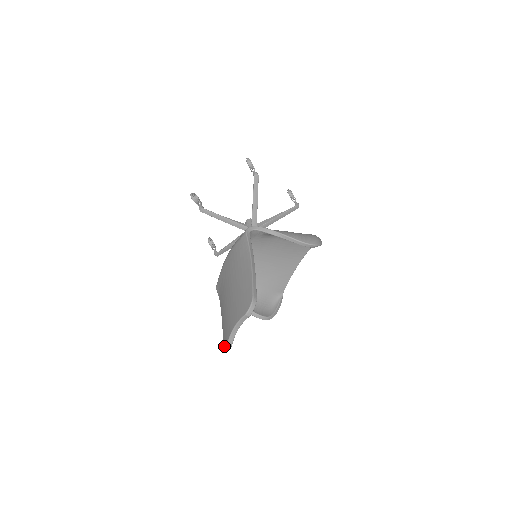
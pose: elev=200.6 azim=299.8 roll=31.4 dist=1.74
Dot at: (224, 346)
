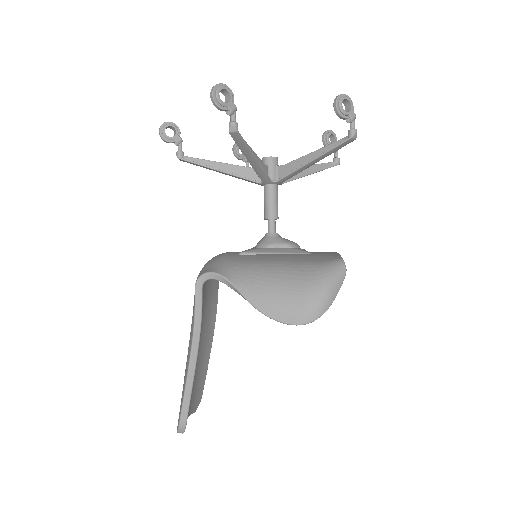
Dot at: occluded
